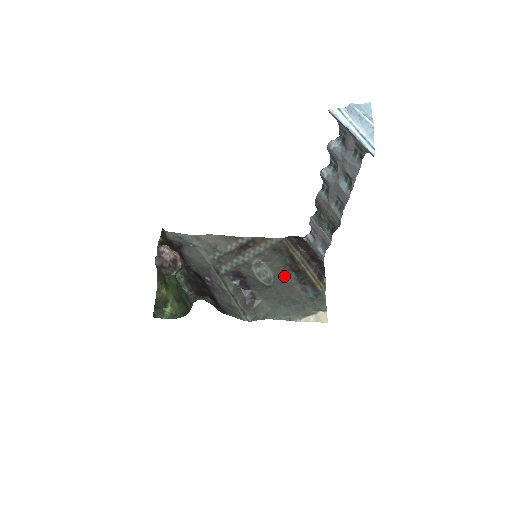
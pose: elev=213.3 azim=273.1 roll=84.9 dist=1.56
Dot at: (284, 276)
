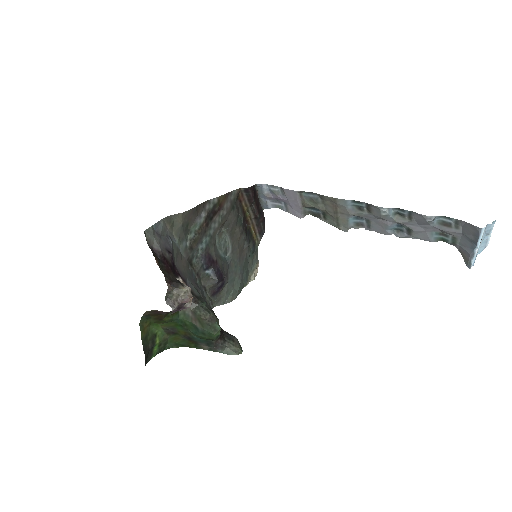
Dot at: (239, 241)
